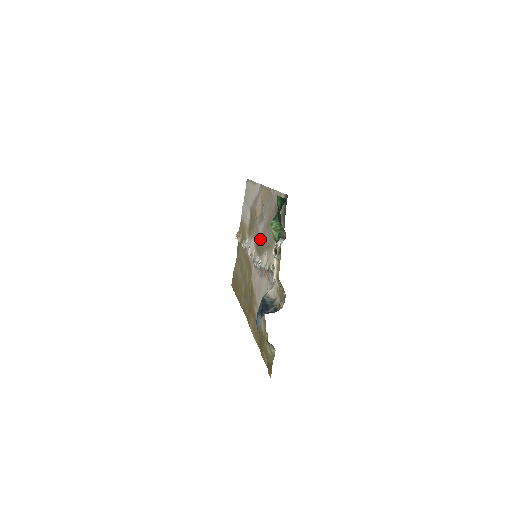
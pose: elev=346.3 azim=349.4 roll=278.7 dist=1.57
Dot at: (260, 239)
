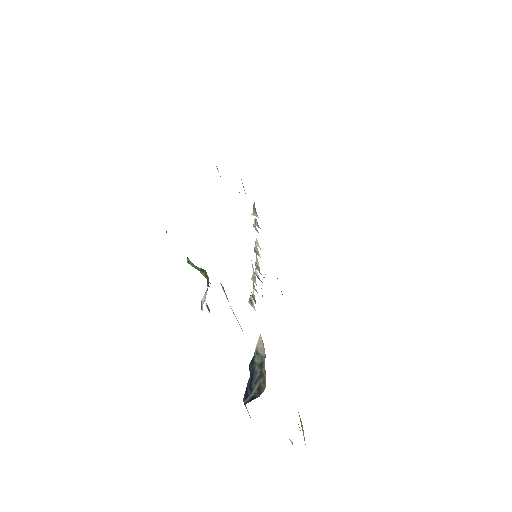
Dot at: occluded
